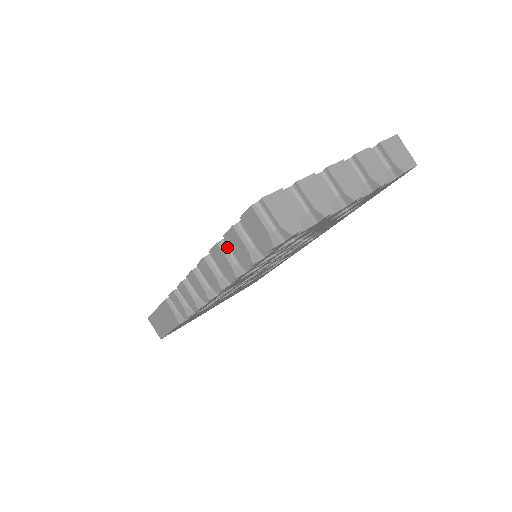
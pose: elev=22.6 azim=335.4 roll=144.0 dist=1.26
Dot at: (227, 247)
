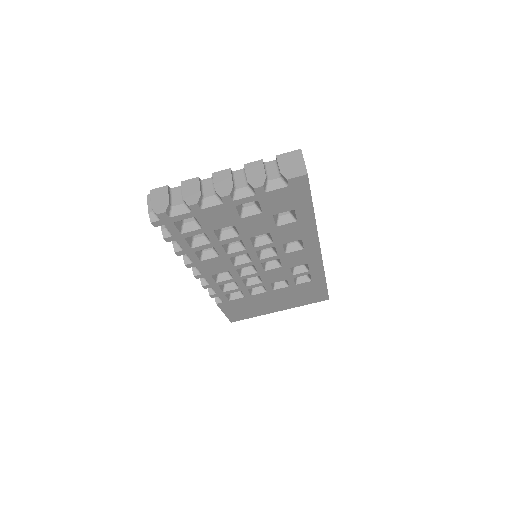
Dot at: occluded
